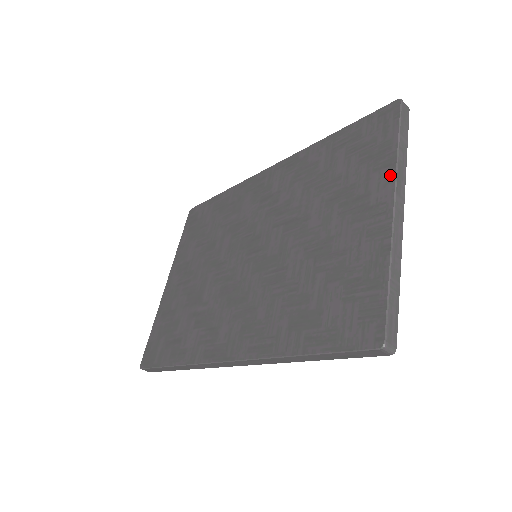
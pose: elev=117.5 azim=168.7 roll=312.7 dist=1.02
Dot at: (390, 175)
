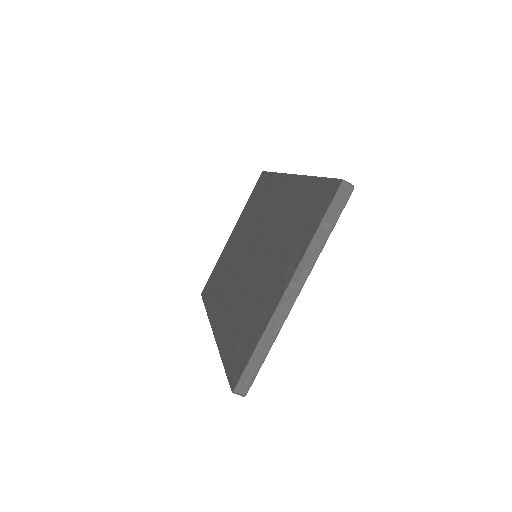
Dot at: (299, 260)
